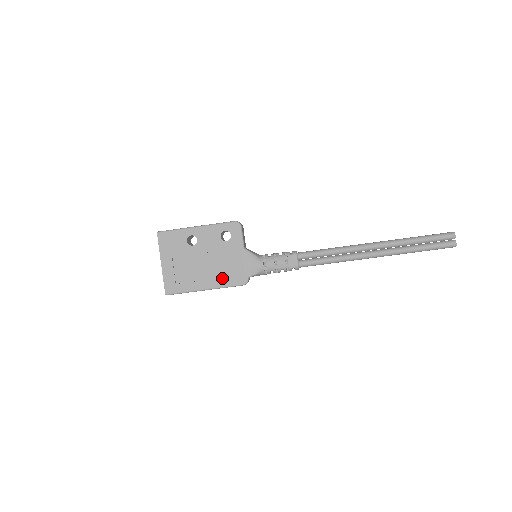
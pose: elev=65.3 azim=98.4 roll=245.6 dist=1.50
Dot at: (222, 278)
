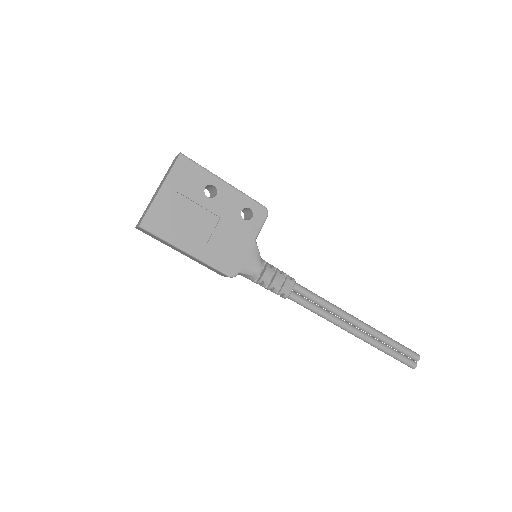
Dot at: (213, 253)
